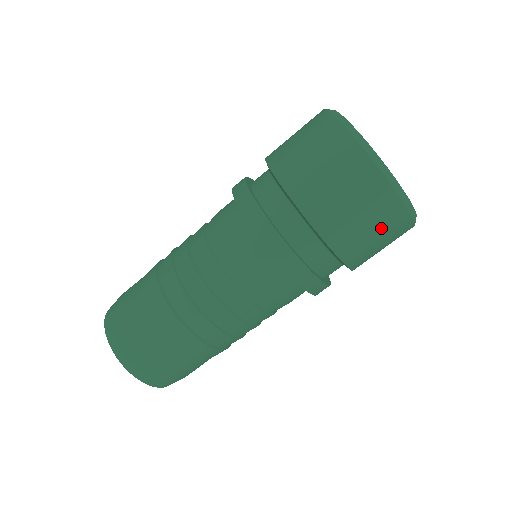
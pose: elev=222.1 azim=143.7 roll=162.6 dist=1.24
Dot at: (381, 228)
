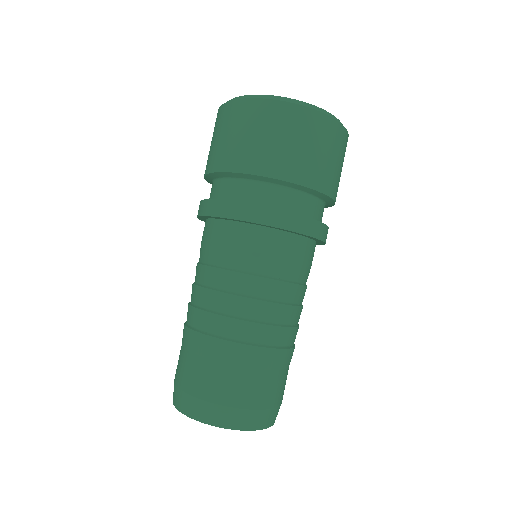
Dot at: (338, 153)
